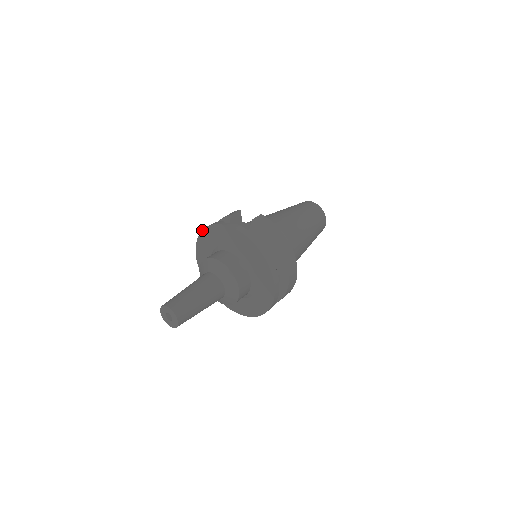
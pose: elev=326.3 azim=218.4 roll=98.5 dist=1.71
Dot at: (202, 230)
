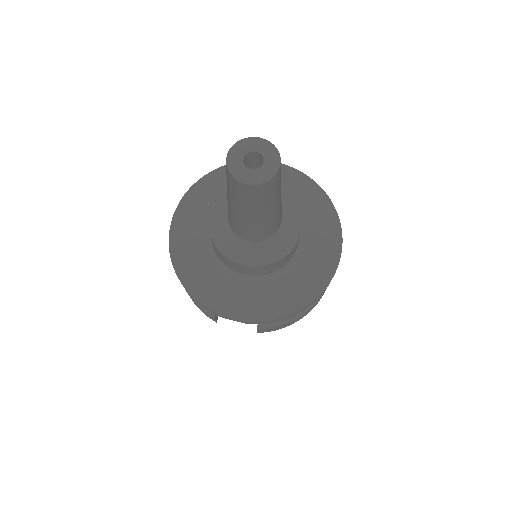
Dot at: (219, 167)
